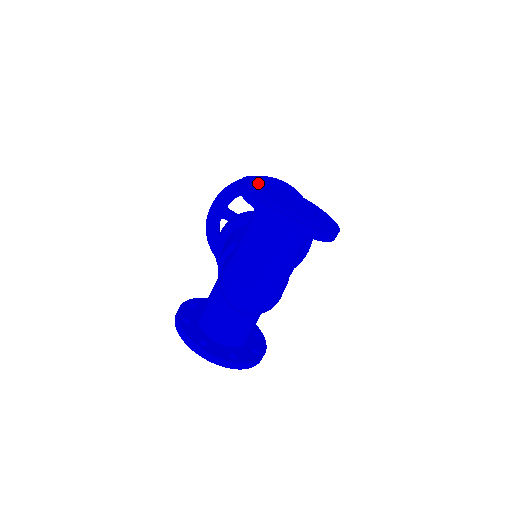
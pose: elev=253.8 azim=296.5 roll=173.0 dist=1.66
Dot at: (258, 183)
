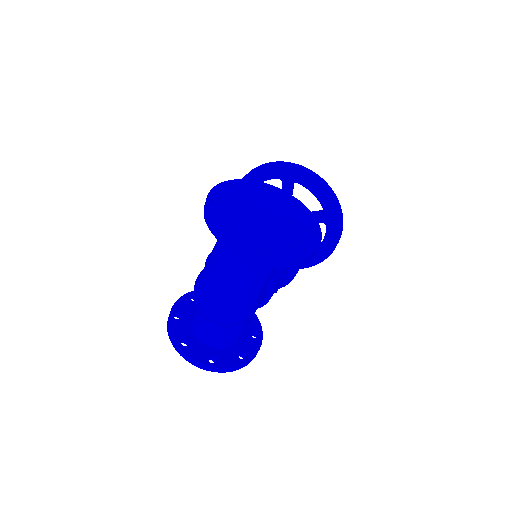
Dot at: (233, 191)
